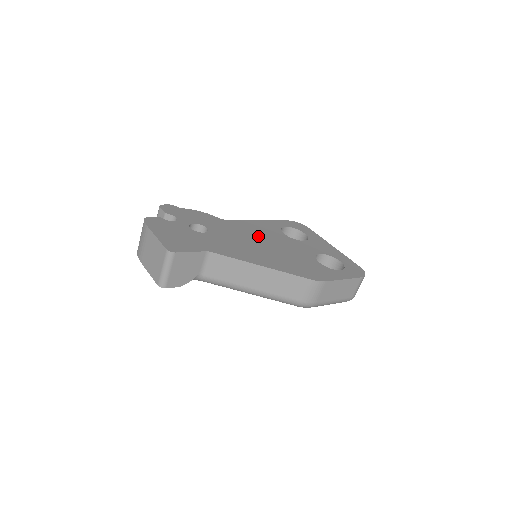
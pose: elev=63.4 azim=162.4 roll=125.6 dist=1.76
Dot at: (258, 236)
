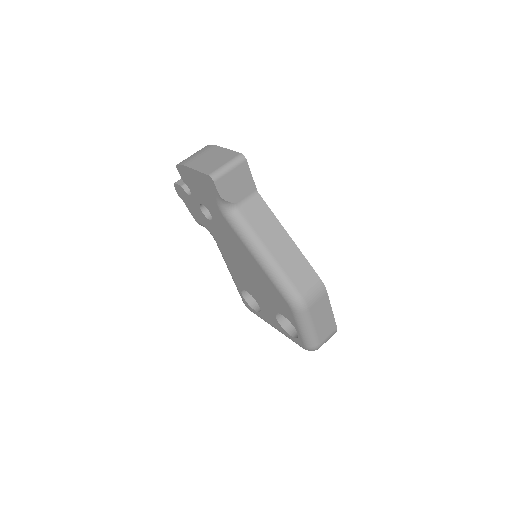
Dot at: occluded
